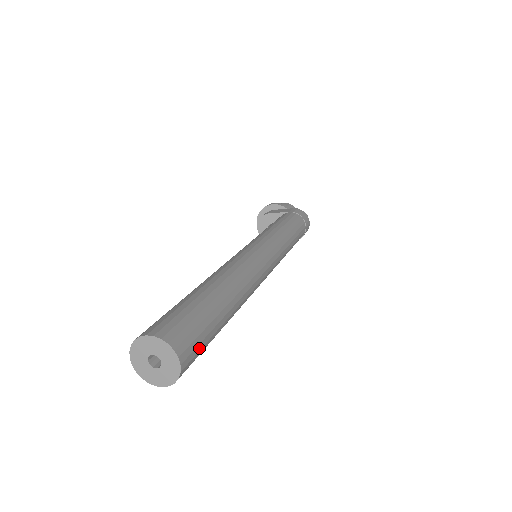
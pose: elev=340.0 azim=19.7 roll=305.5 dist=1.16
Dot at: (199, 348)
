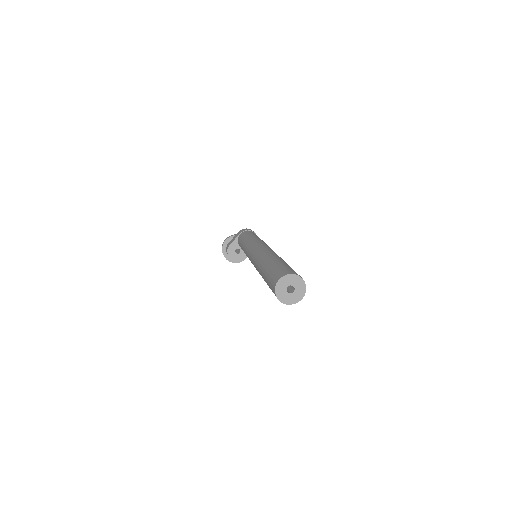
Dot at: occluded
